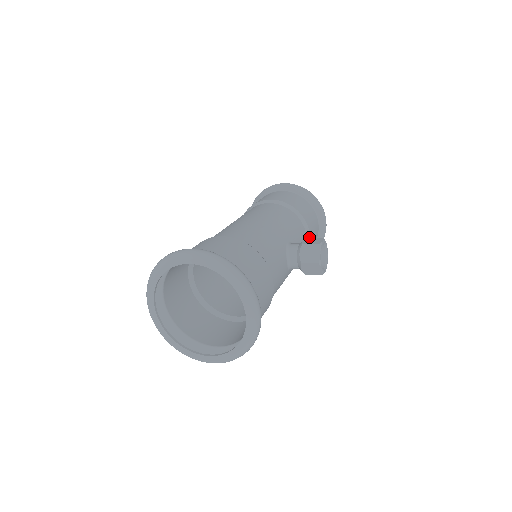
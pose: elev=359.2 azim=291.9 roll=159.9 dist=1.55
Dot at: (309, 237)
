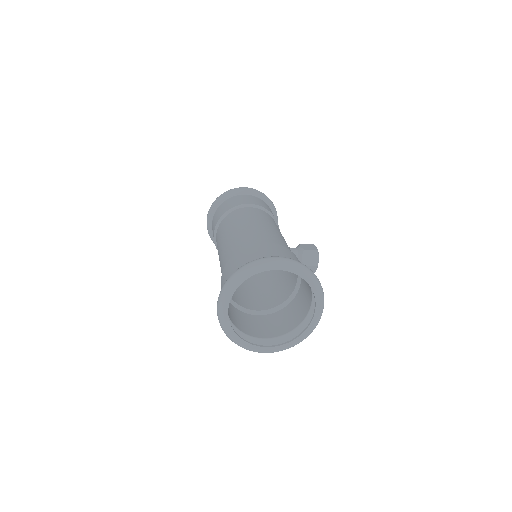
Dot at: occluded
